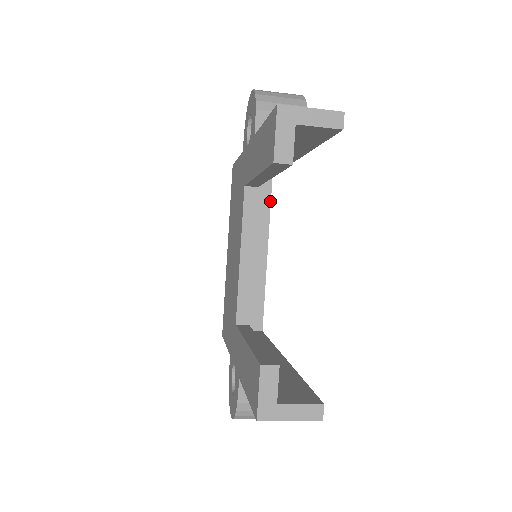
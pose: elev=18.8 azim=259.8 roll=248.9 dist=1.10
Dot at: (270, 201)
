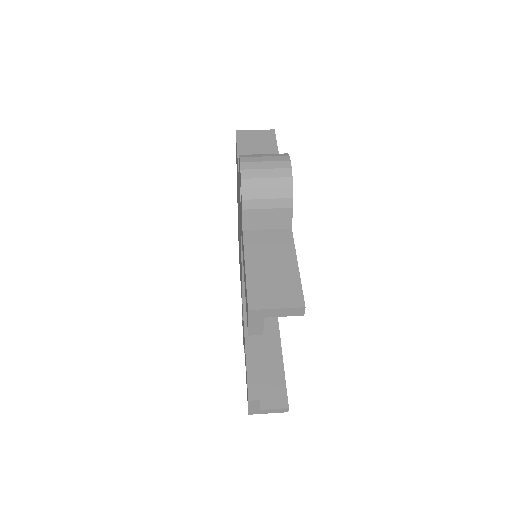
Dot at: occluded
